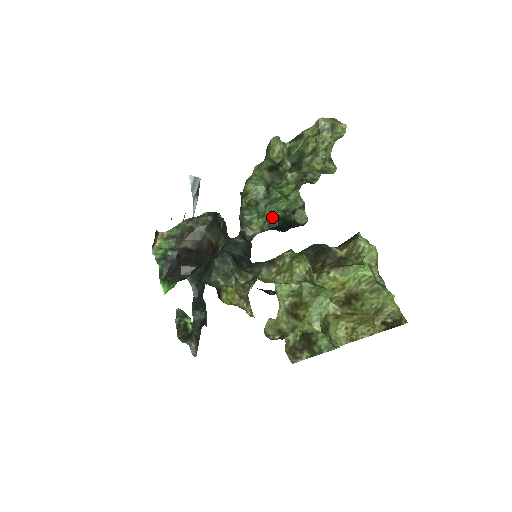
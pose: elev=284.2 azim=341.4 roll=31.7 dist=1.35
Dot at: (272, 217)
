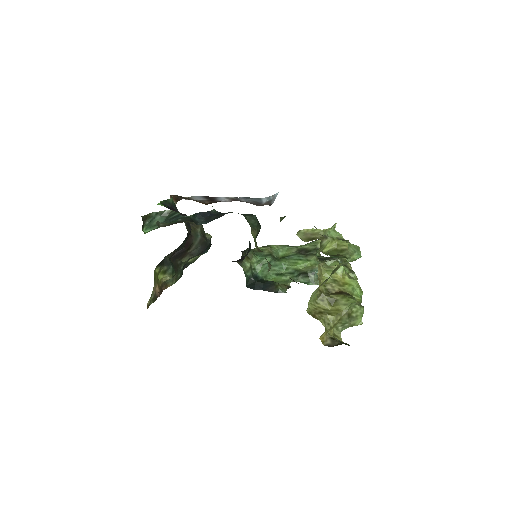
Dot at: (259, 274)
